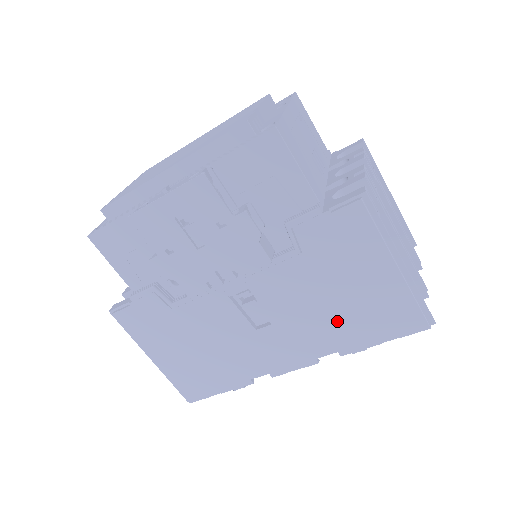
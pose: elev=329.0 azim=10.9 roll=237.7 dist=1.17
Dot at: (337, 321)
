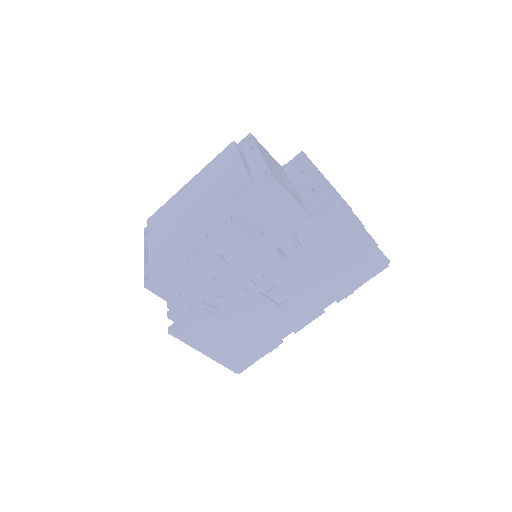
Dot at: (332, 282)
